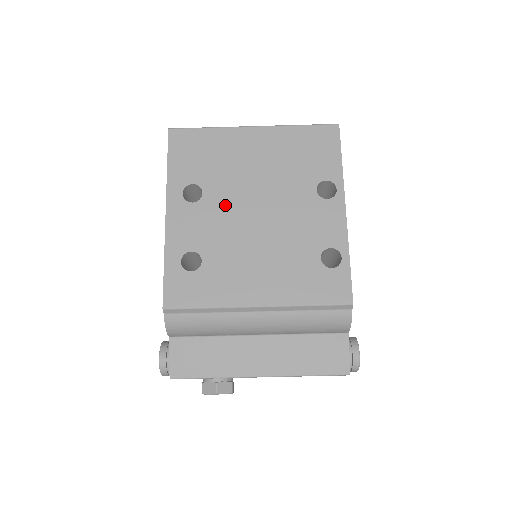
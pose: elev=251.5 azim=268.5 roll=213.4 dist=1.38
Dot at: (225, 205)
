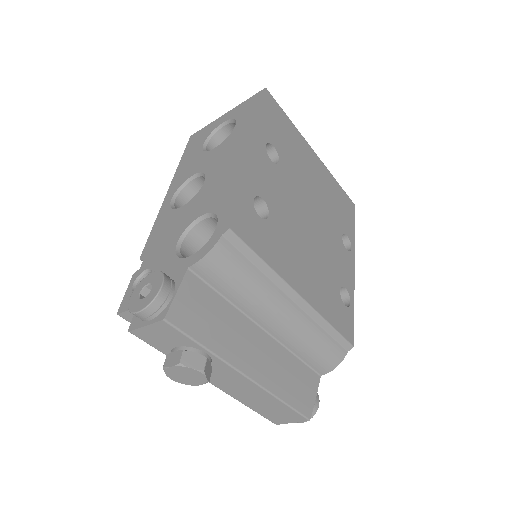
Dot at: (292, 187)
